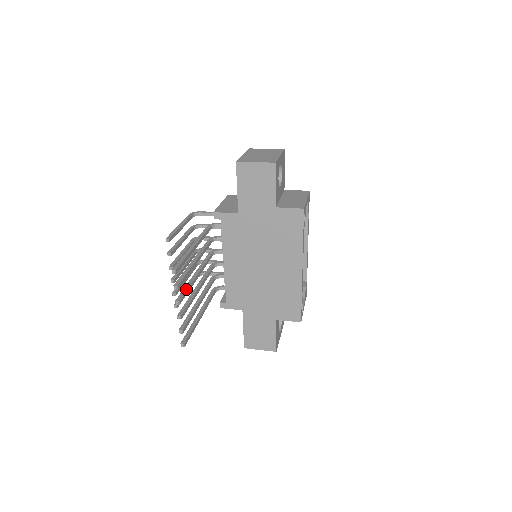
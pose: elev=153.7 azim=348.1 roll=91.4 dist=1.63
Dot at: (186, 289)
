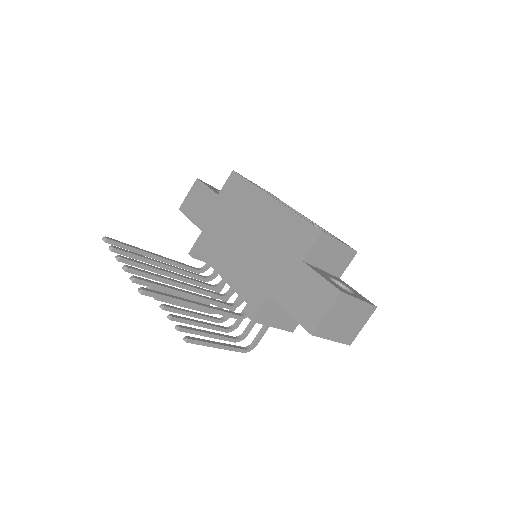
Dot at: (140, 263)
